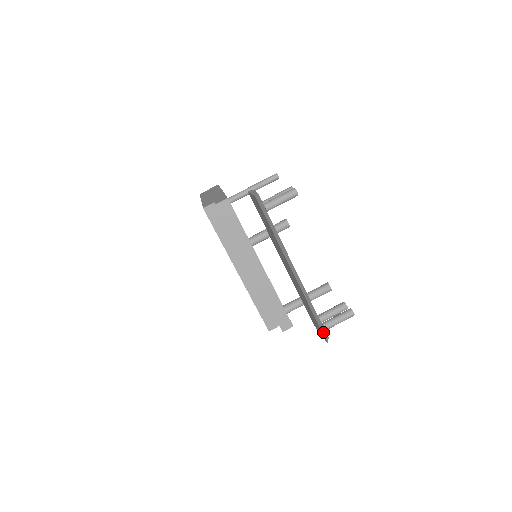
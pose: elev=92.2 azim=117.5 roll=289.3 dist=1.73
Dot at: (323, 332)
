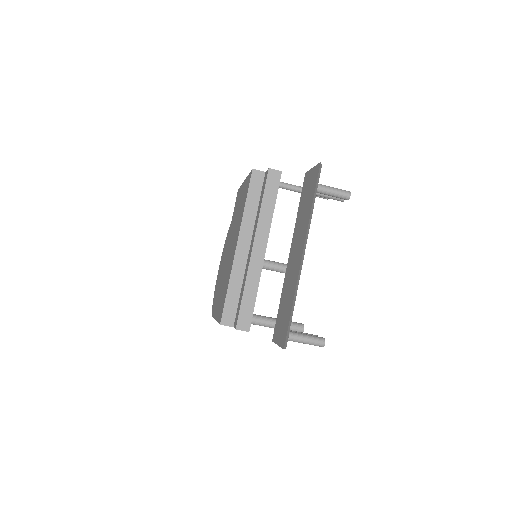
Dot at: (287, 335)
